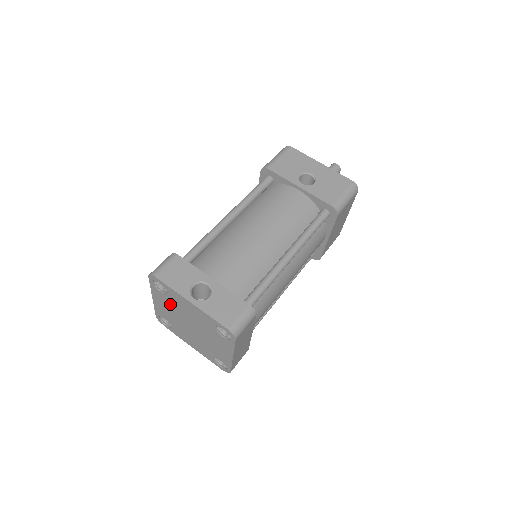
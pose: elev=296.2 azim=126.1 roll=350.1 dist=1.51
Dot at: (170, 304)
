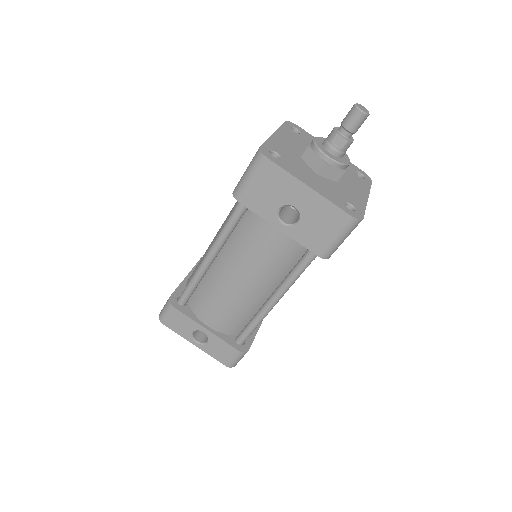
Dot at: occluded
